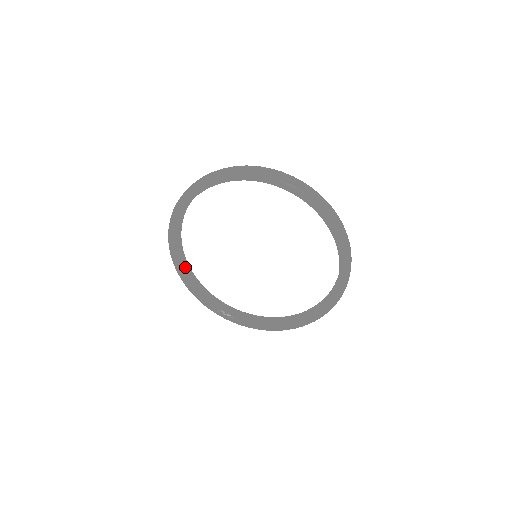
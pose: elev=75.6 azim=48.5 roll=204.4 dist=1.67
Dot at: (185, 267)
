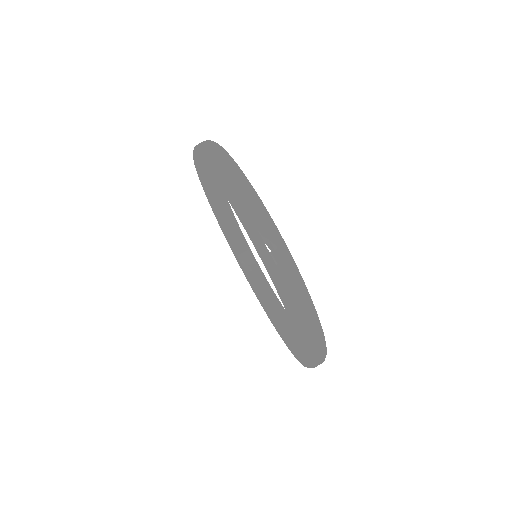
Dot at: (222, 211)
